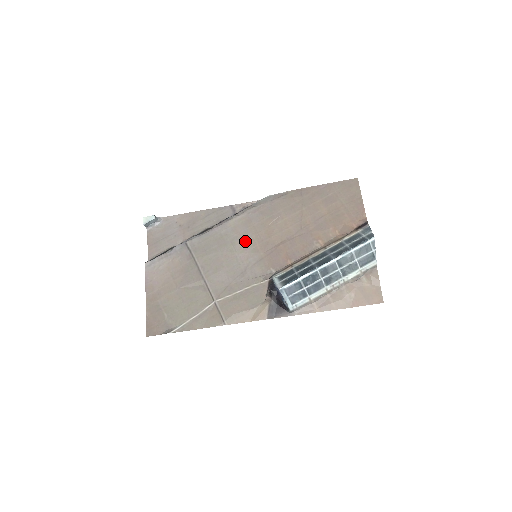
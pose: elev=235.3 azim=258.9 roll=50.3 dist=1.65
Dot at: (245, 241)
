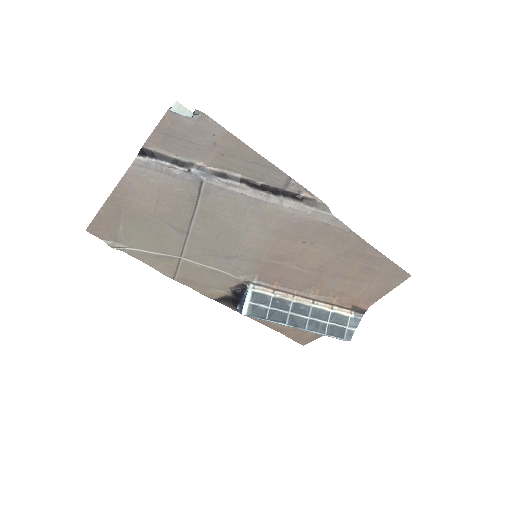
Dot at: (261, 236)
